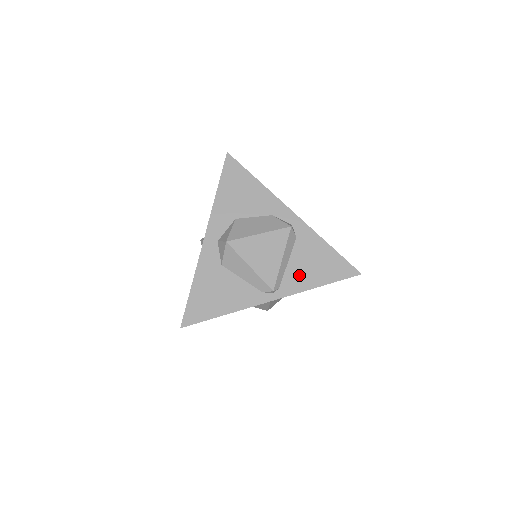
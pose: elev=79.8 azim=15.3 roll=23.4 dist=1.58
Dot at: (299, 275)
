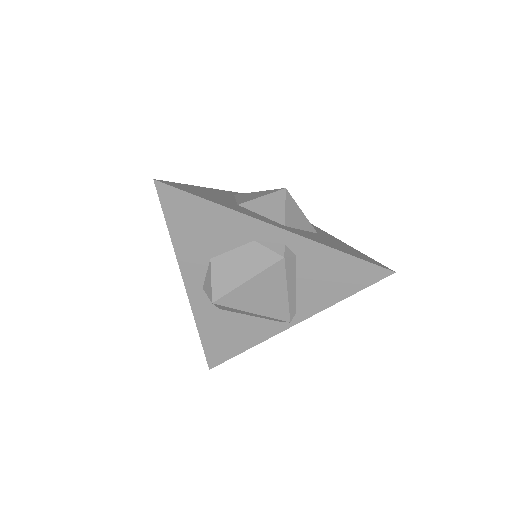
Dot at: (315, 295)
